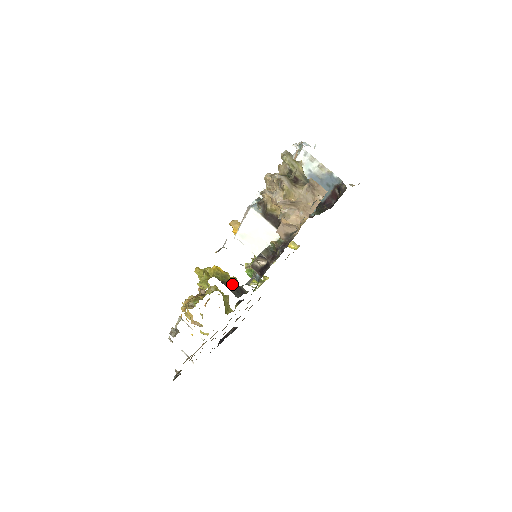
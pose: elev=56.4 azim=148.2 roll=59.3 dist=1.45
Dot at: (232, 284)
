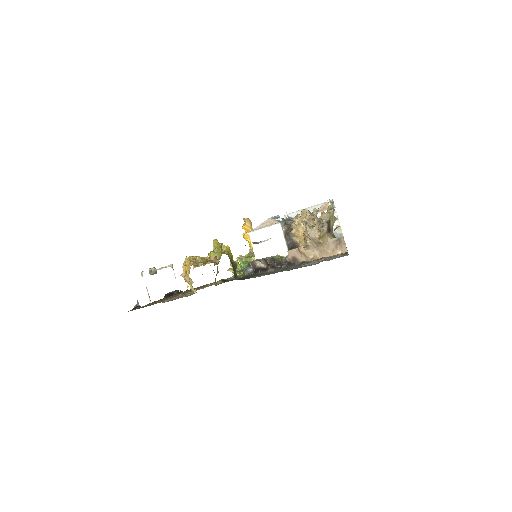
Dot at: occluded
